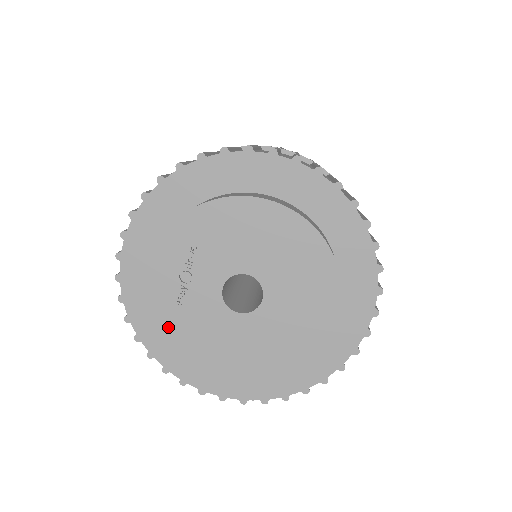
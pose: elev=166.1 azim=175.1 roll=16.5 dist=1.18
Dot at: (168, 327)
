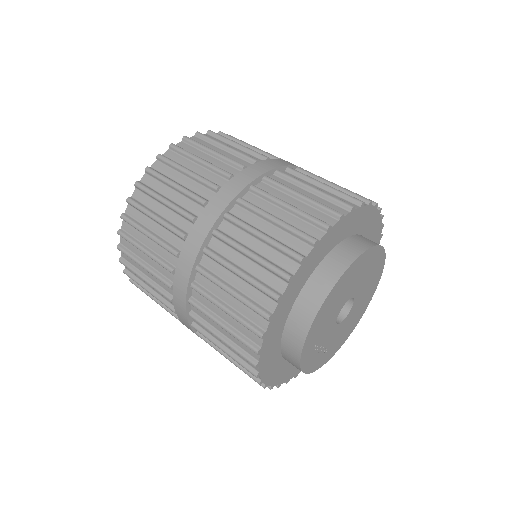
Dot at: (329, 357)
